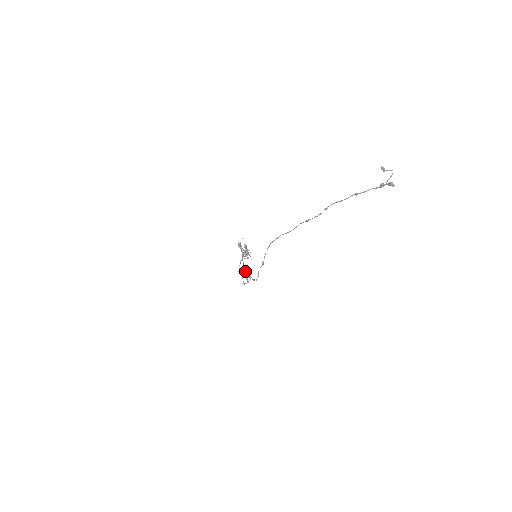
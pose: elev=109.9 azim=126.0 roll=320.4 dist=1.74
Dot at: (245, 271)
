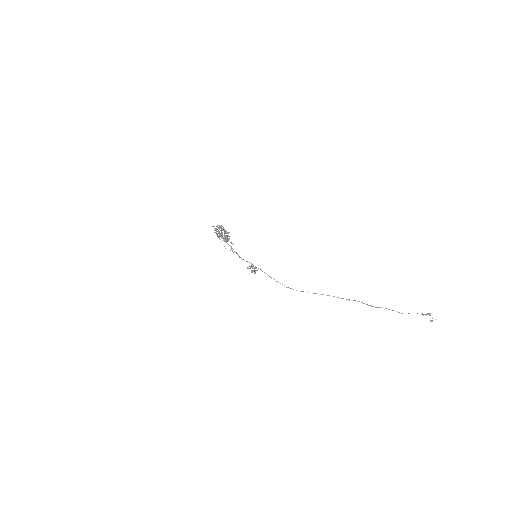
Dot at: occluded
